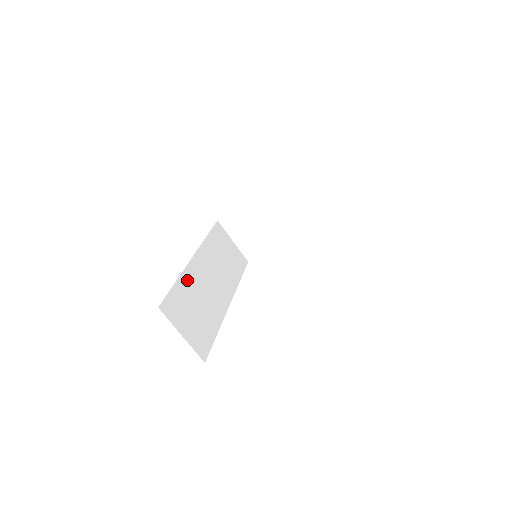
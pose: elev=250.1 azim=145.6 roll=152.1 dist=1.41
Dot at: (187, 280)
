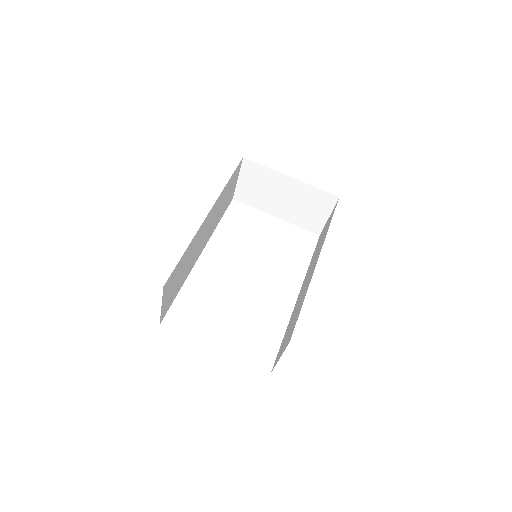
Dot at: (192, 244)
